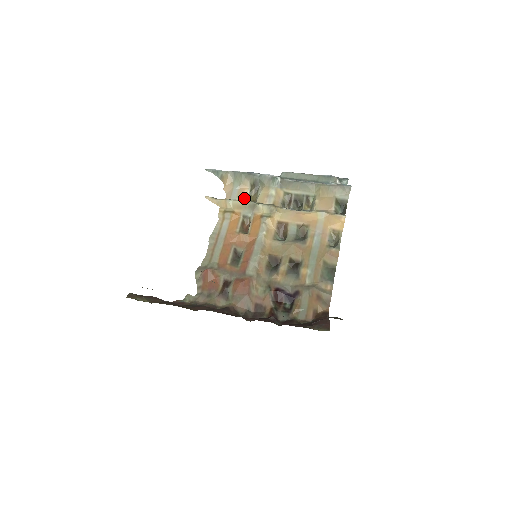
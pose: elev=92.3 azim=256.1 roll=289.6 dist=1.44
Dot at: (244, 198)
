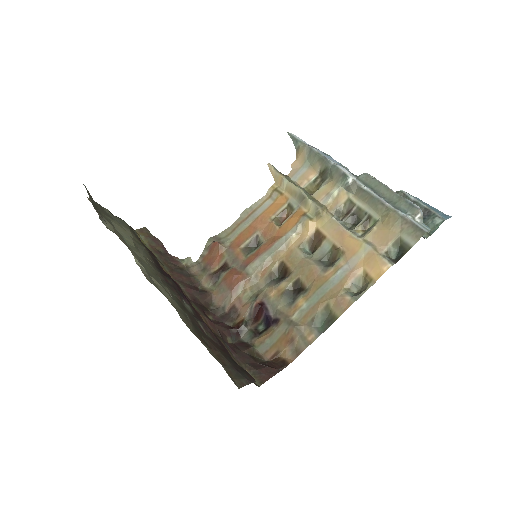
Dot at: (304, 184)
